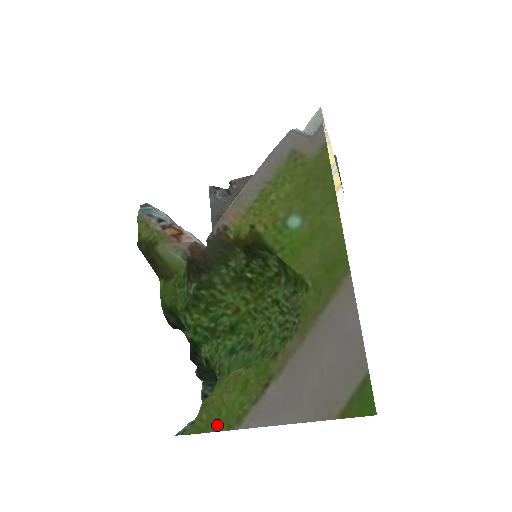
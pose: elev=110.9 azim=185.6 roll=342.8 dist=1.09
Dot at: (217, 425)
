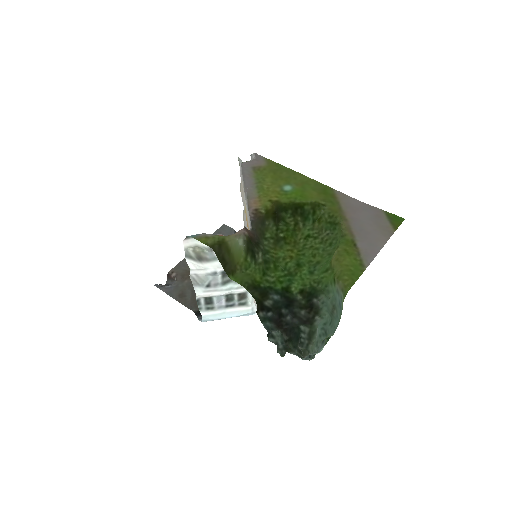
Dot at: (356, 275)
